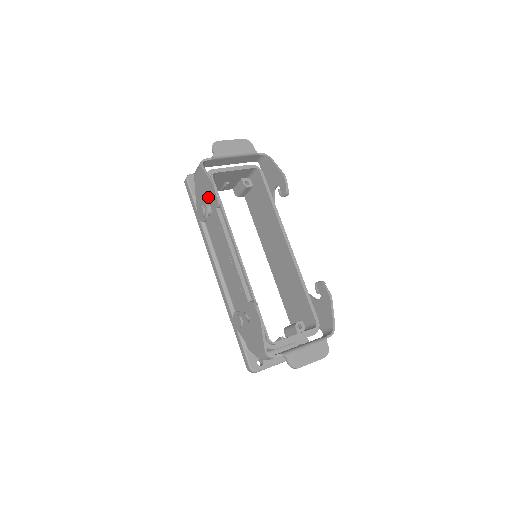
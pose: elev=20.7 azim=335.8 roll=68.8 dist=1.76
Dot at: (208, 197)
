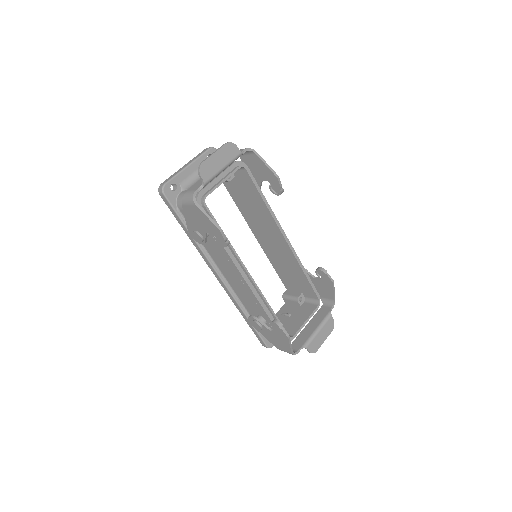
Dot at: (209, 232)
